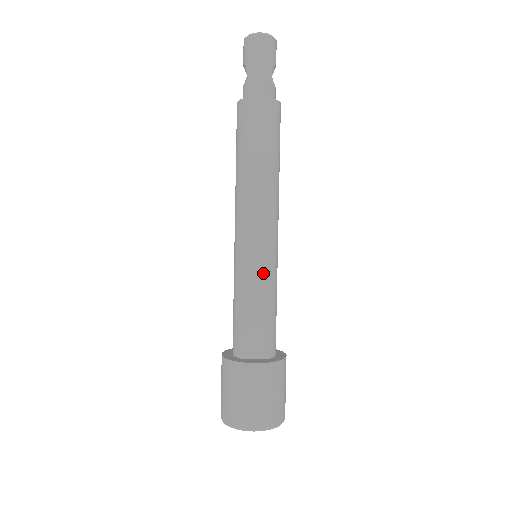
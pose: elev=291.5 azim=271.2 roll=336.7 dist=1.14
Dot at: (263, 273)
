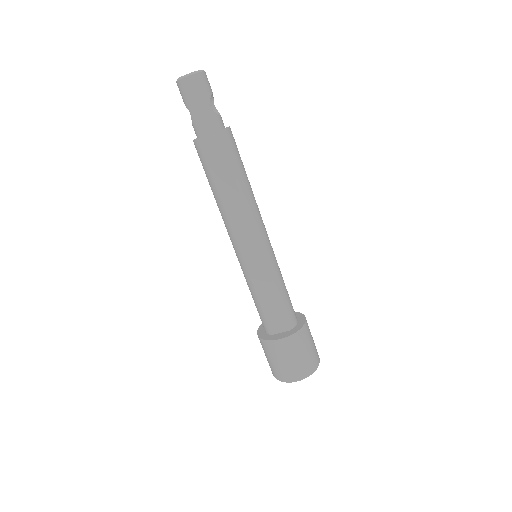
Dot at: (265, 272)
